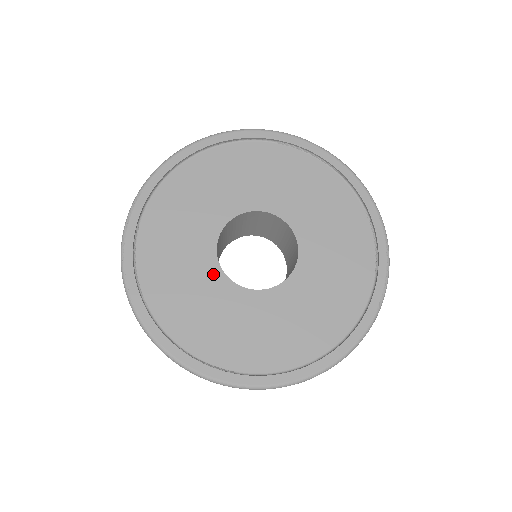
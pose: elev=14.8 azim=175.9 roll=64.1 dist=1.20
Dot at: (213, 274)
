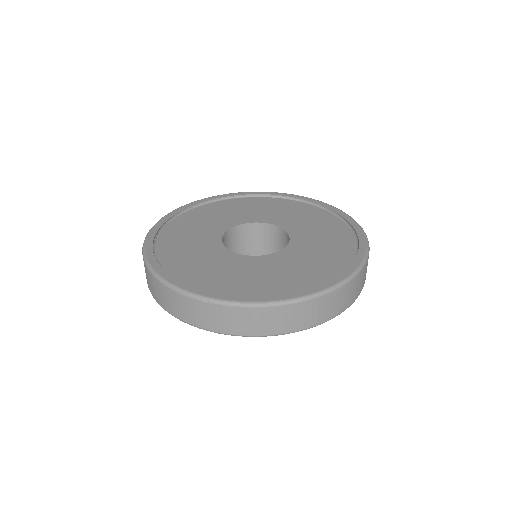
Dot at: (220, 251)
